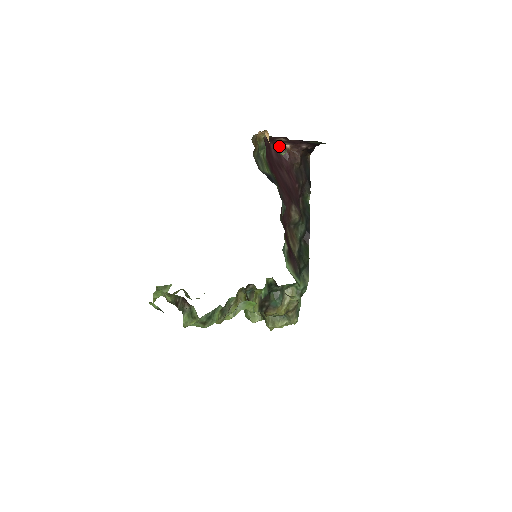
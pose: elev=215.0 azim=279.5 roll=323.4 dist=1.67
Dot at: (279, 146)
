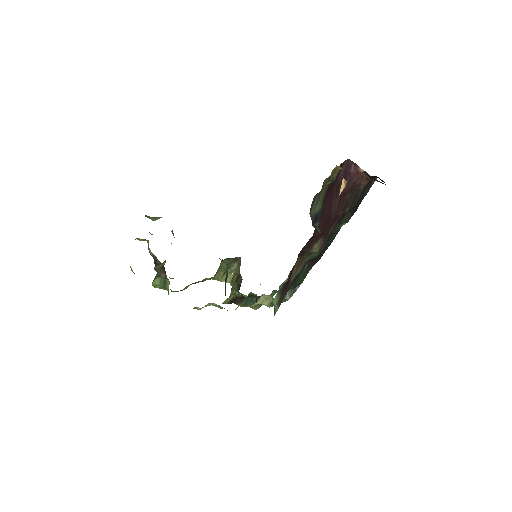
Dot at: (353, 164)
